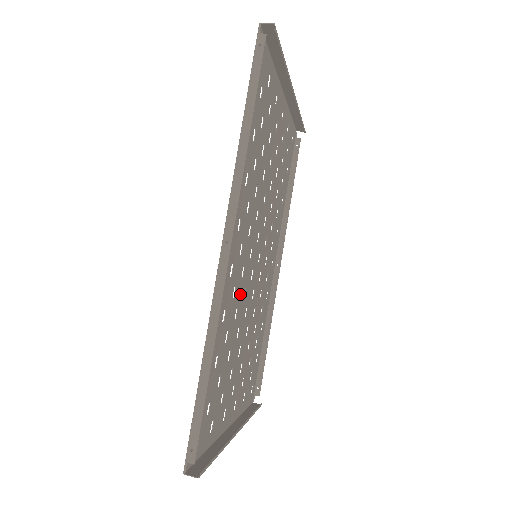
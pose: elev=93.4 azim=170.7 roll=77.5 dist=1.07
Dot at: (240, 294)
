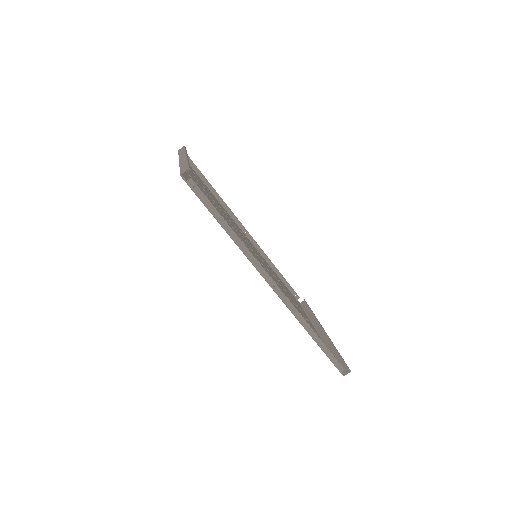
Dot at: occluded
